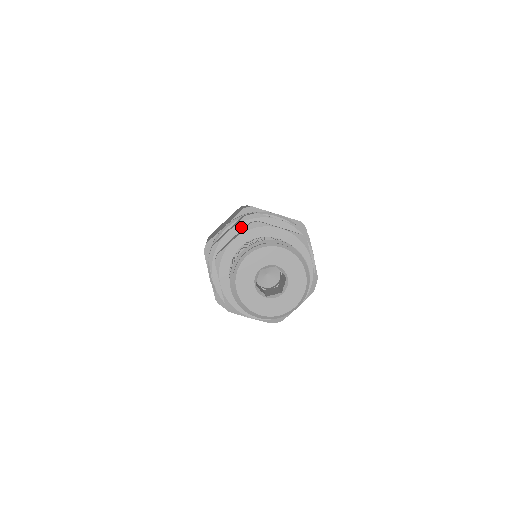
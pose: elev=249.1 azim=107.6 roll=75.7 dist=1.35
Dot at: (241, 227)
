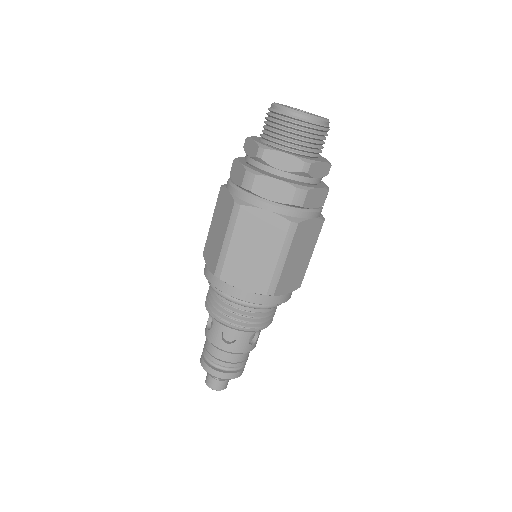
Dot at: occluded
